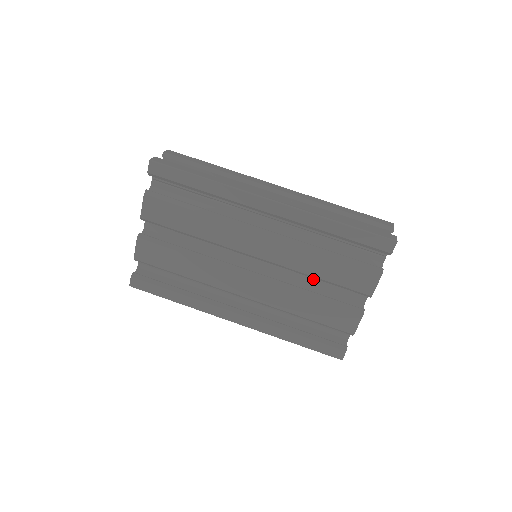
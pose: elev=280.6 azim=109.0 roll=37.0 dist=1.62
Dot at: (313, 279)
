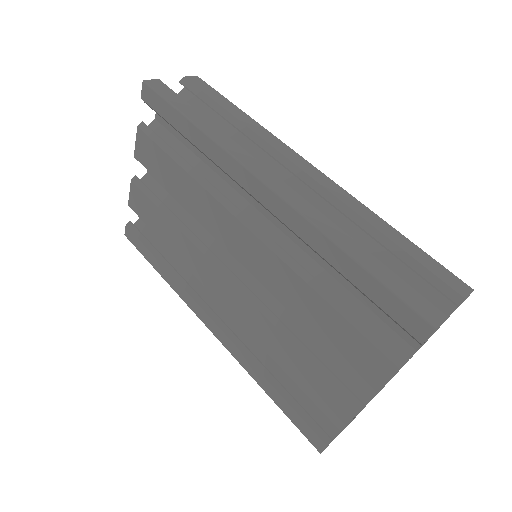
Dot at: occluded
